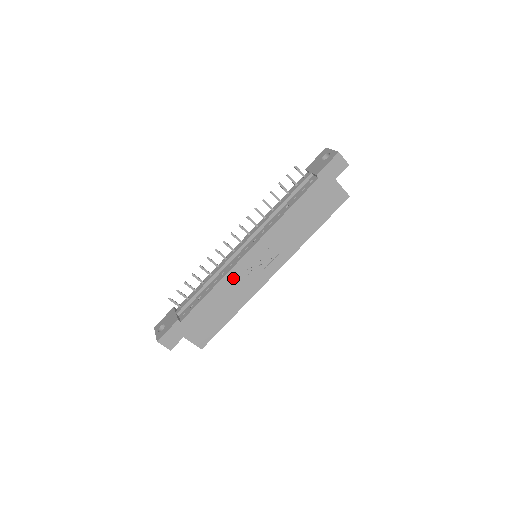
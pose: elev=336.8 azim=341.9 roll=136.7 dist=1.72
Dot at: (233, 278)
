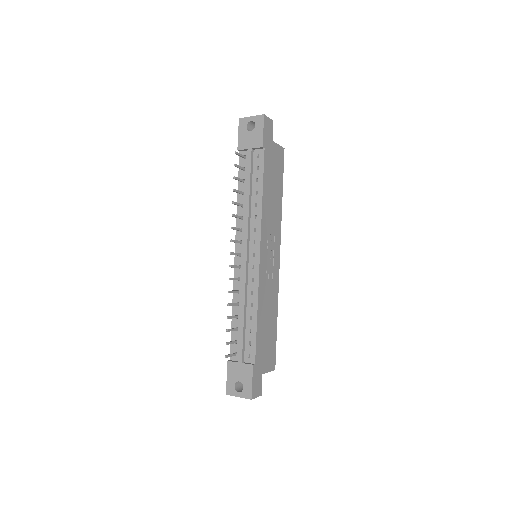
Dot at: (263, 289)
